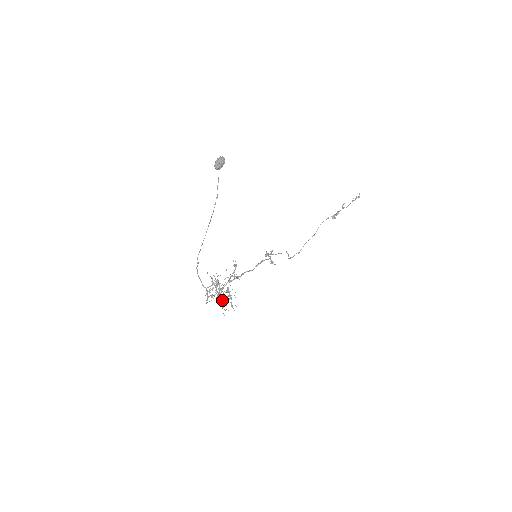
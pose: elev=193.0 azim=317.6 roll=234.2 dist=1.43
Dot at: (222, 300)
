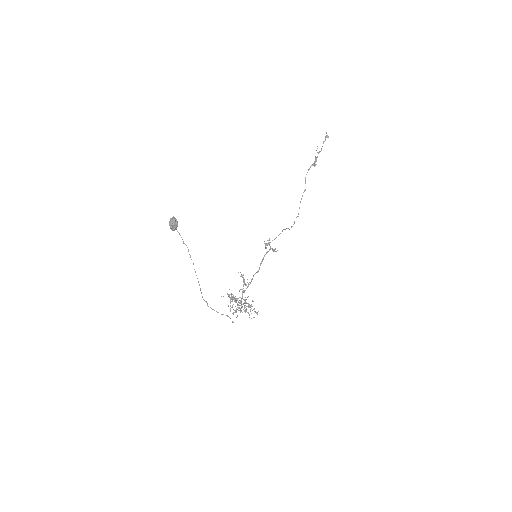
Dot at: occluded
